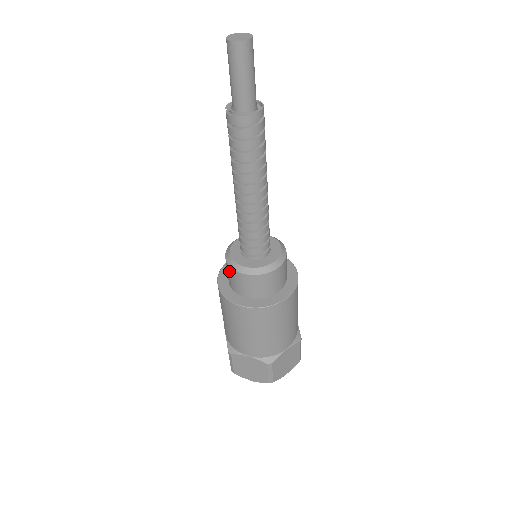
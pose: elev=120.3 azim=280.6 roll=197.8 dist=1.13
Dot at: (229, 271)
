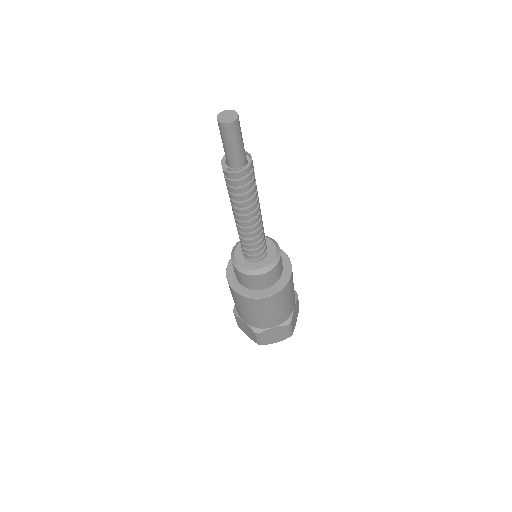
Dot at: (245, 278)
